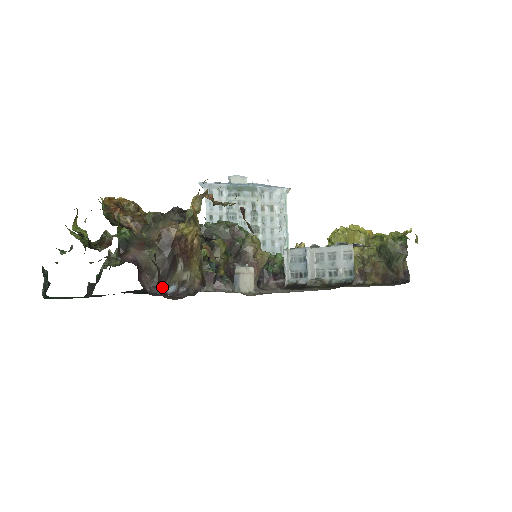
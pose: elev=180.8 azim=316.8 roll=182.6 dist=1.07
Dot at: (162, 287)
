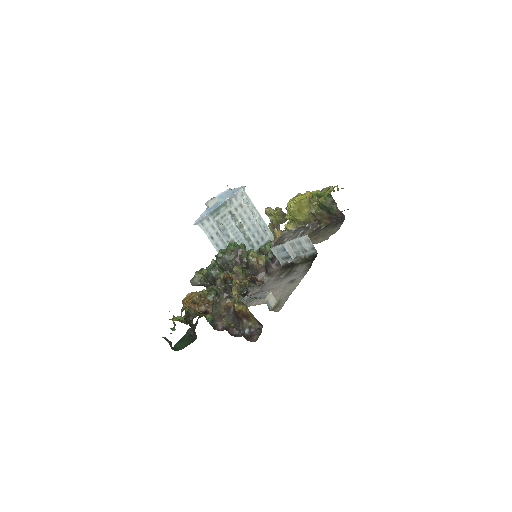
Dot at: (240, 329)
